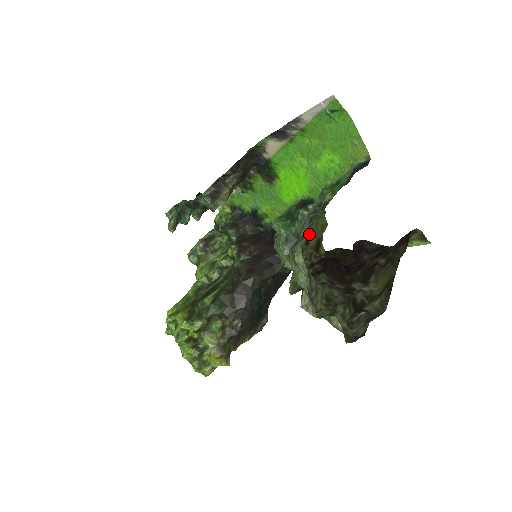
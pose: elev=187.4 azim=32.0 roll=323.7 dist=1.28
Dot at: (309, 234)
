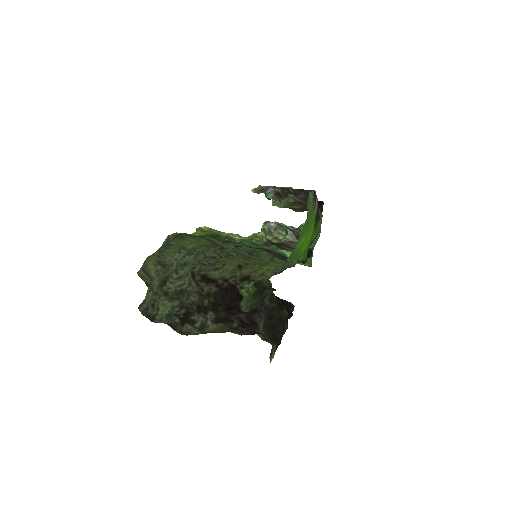
Dot at: (245, 264)
